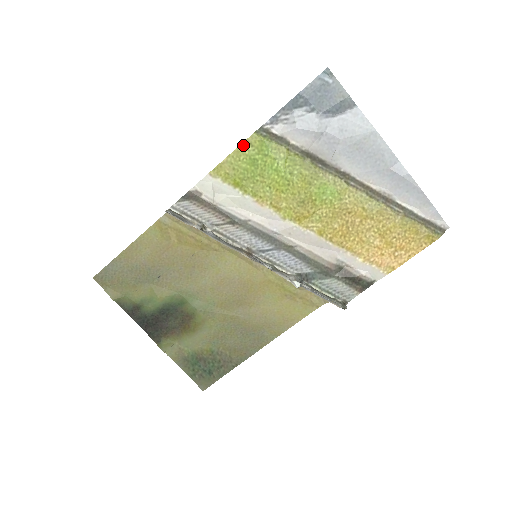
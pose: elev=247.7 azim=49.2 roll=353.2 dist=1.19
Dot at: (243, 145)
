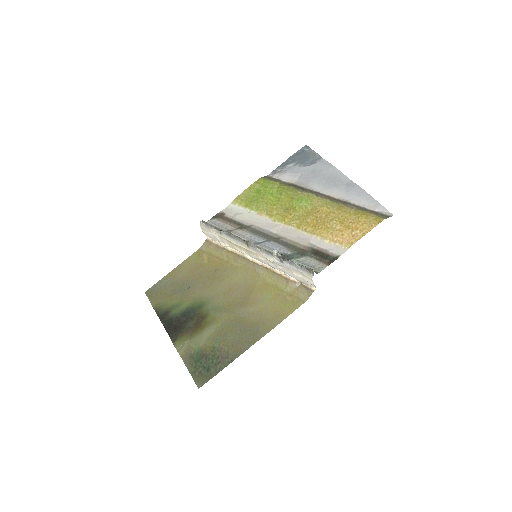
Dot at: (254, 184)
